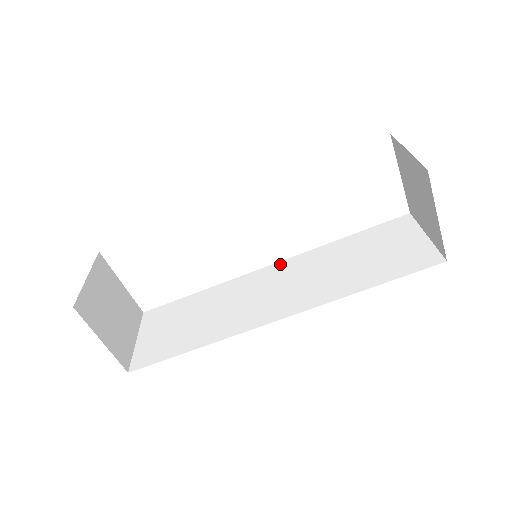
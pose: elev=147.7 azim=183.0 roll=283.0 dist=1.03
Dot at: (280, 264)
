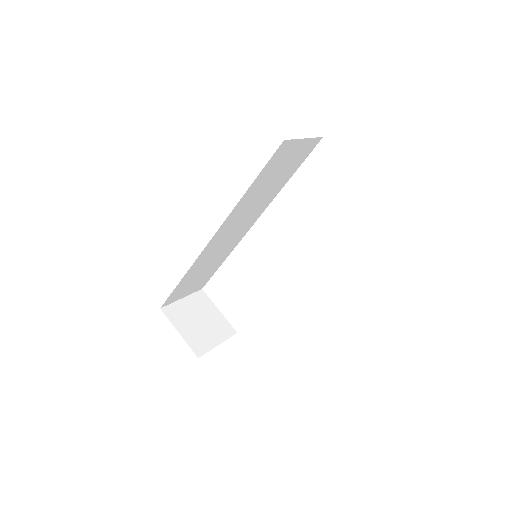
Dot at: occluded
